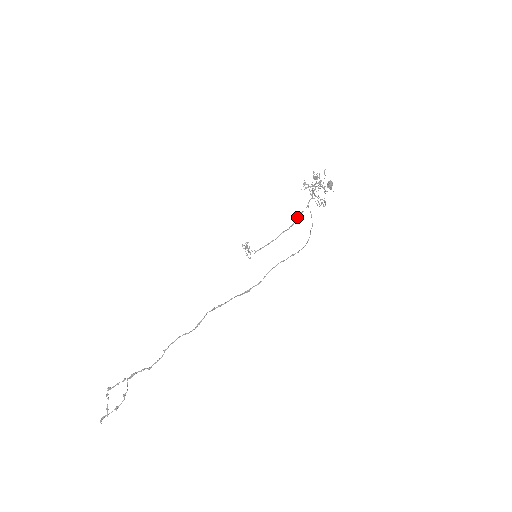
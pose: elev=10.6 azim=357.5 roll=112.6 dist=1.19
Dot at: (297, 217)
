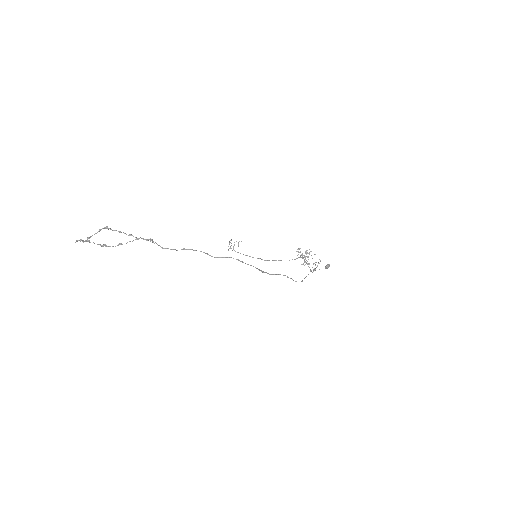
Dot at: (276, 260)
